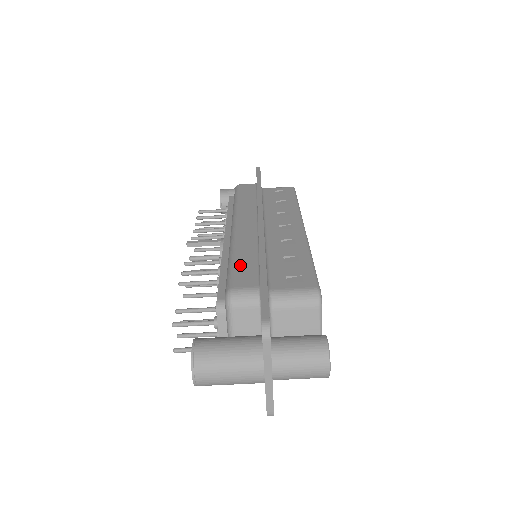
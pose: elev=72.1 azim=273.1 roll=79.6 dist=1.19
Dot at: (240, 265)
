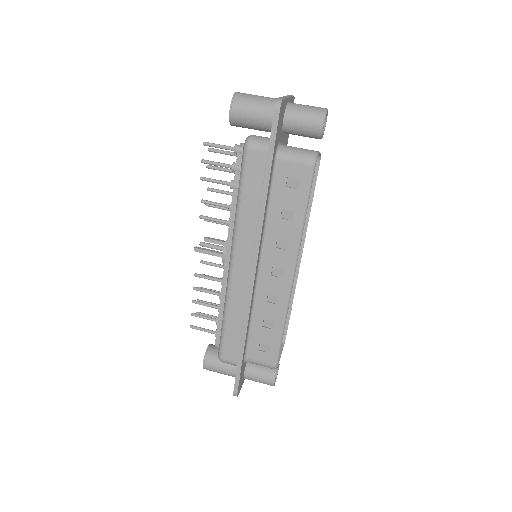
Dot at: occluded
